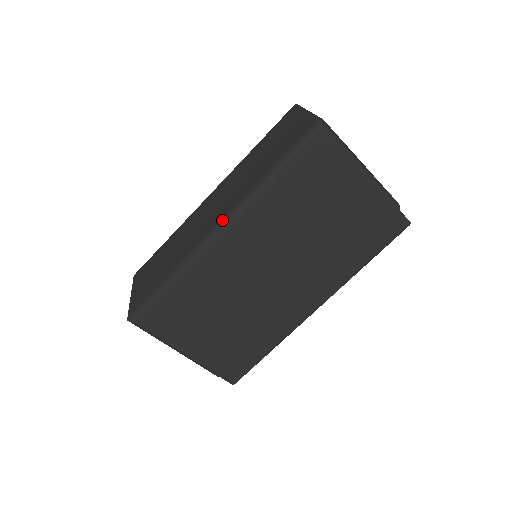
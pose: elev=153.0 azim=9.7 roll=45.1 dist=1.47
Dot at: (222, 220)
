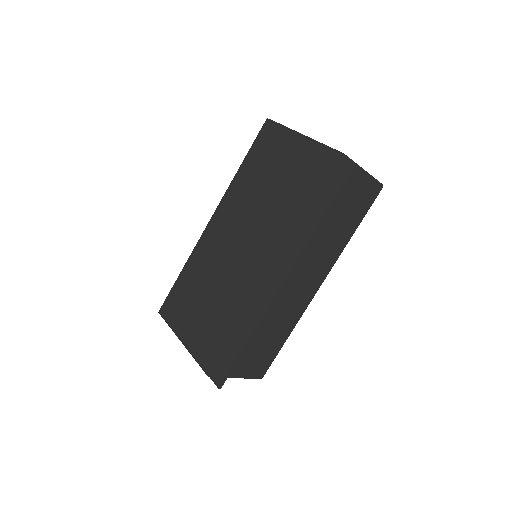
Dot at: occluded
